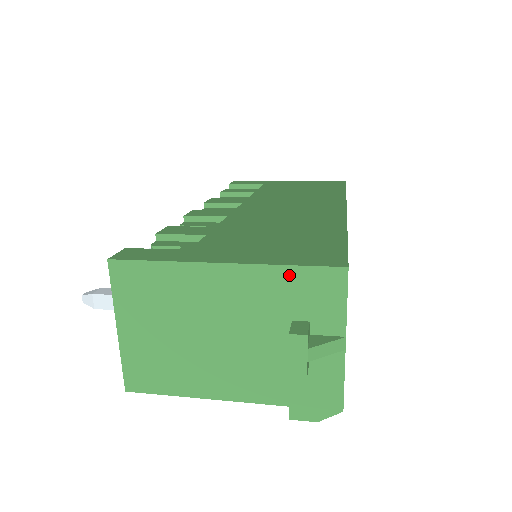
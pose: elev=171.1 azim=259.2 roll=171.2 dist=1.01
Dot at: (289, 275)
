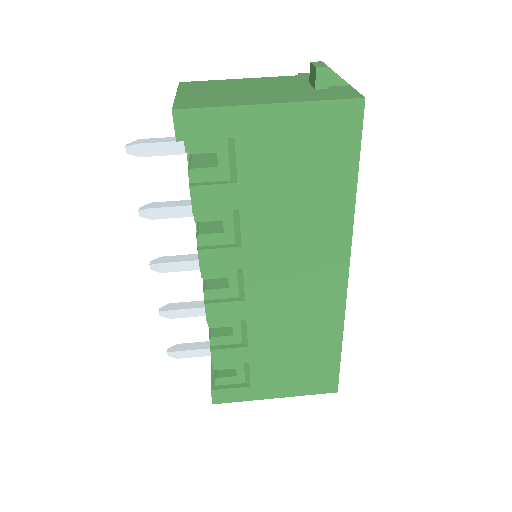
Dot at: (308, 391)
